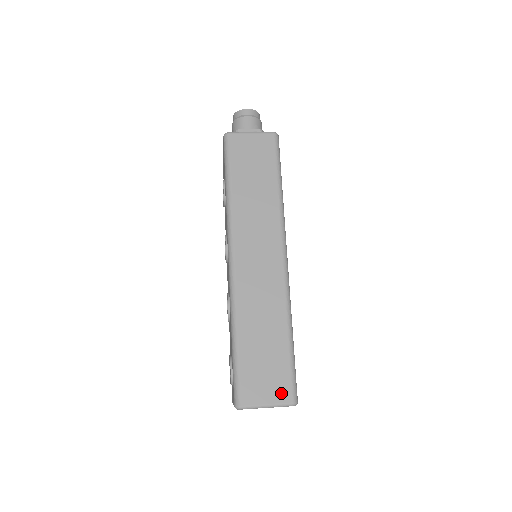
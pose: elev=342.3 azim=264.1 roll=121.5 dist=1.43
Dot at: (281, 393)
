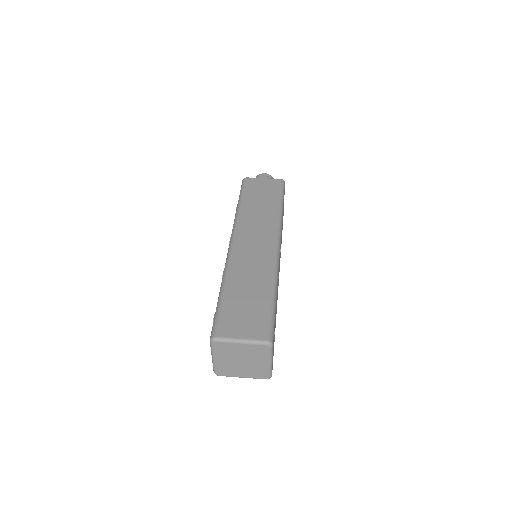
Dot at: (257, 332)
